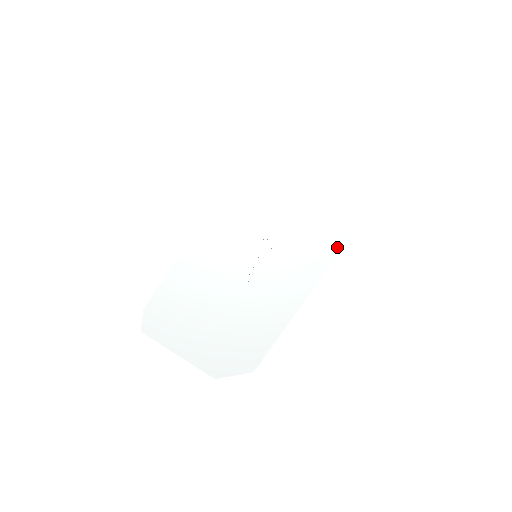
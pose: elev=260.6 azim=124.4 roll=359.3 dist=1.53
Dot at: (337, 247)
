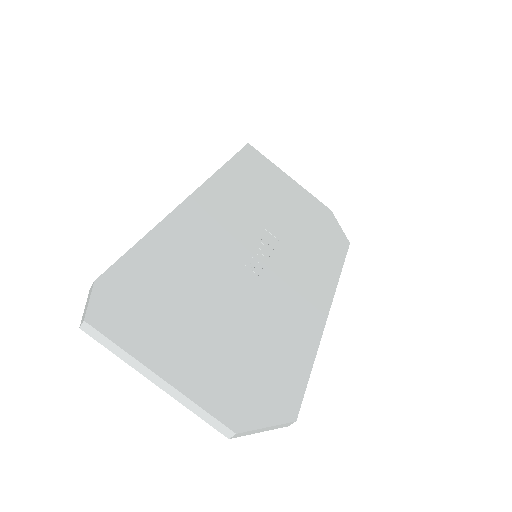
Dot at: (337, 267)
